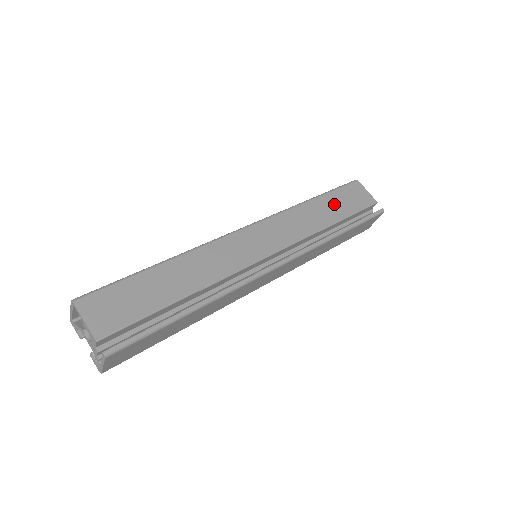
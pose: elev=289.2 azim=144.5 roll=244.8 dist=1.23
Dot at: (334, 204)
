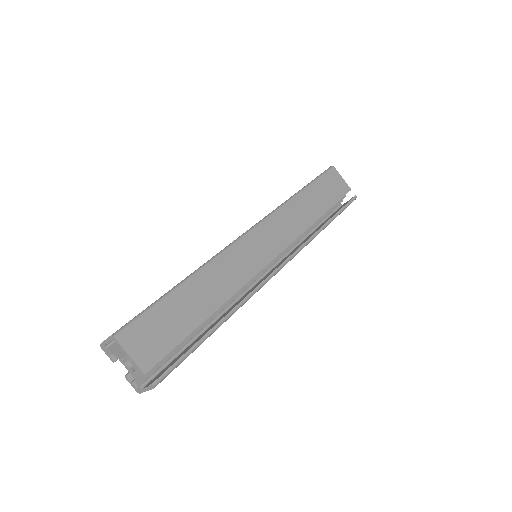
Dot at: (318, 196)
